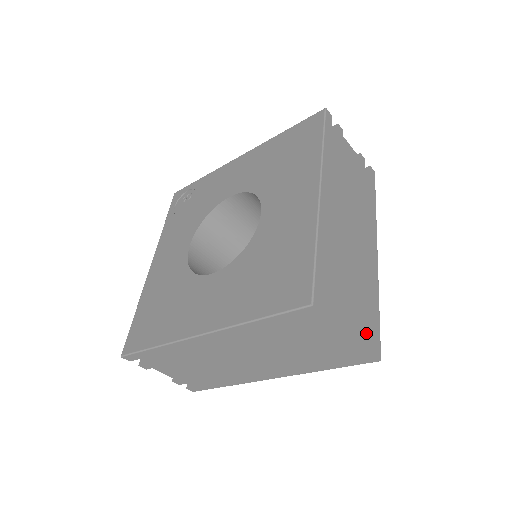
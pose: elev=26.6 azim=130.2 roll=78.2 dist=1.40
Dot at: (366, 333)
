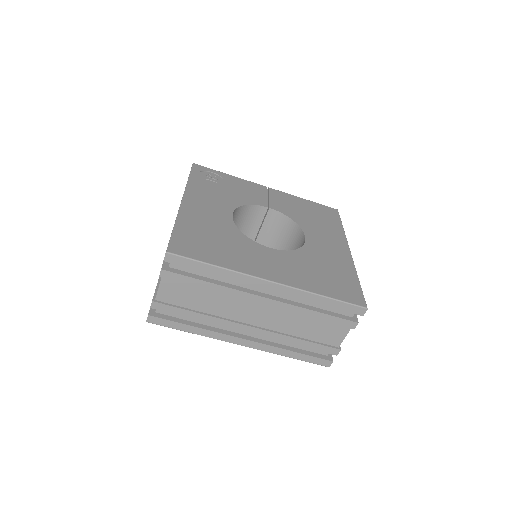
Dot at: occluded
